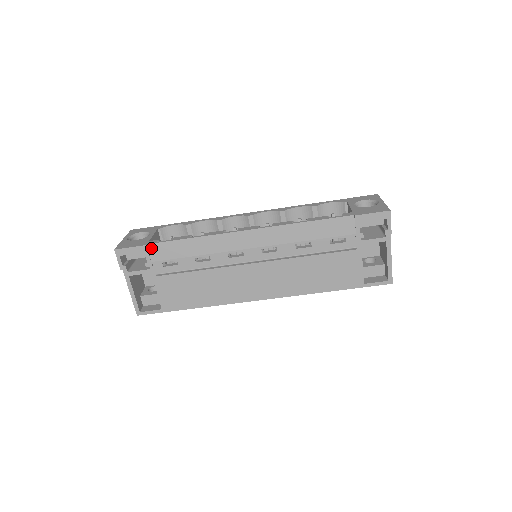
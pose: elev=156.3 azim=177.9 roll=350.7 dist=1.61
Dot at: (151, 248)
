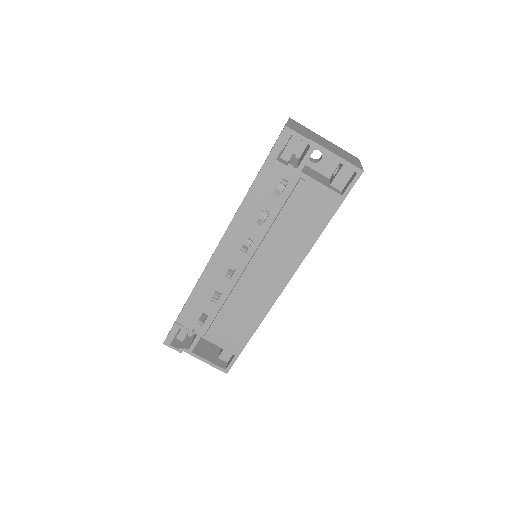
Dot at: (180, 321)
